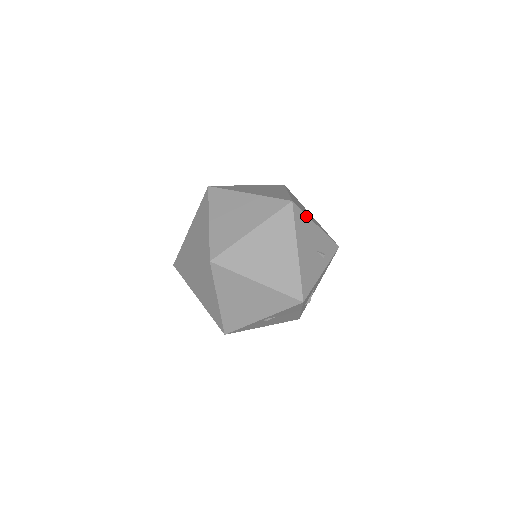
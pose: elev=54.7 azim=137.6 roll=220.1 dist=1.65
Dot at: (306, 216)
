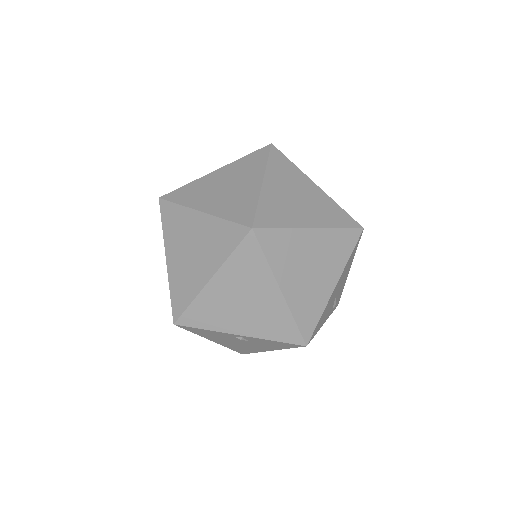
Dot at: occluded
